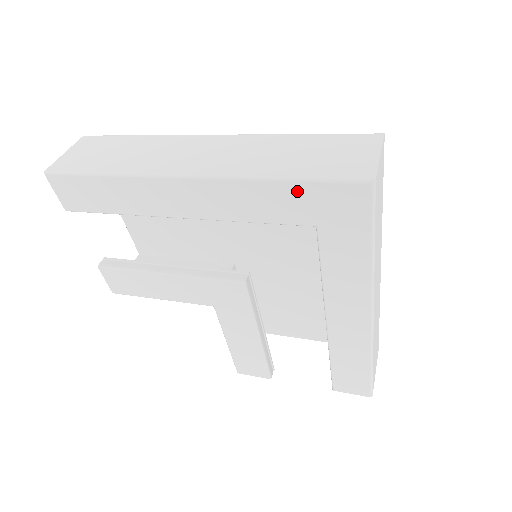
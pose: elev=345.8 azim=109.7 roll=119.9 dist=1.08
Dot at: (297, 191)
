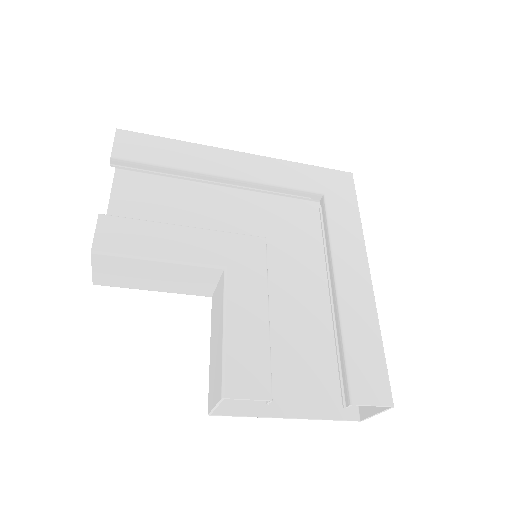
Dot at: (313, 171)
